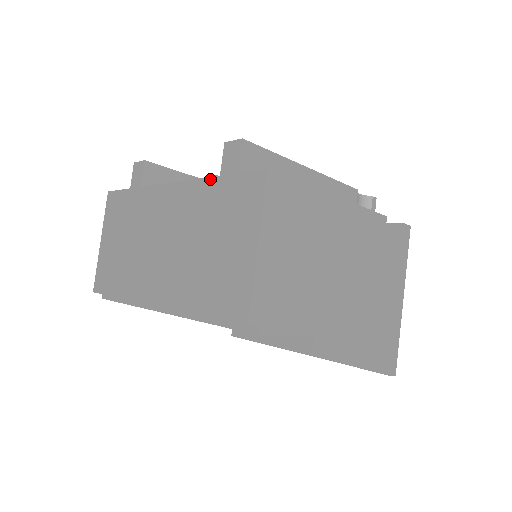
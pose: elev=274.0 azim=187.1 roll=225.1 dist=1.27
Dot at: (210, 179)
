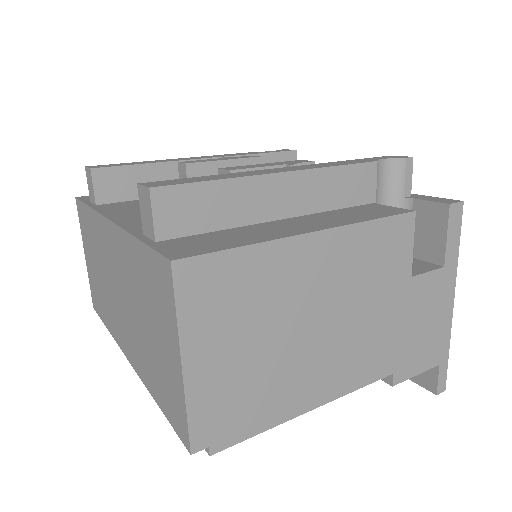
Dot at: (131, 238)
